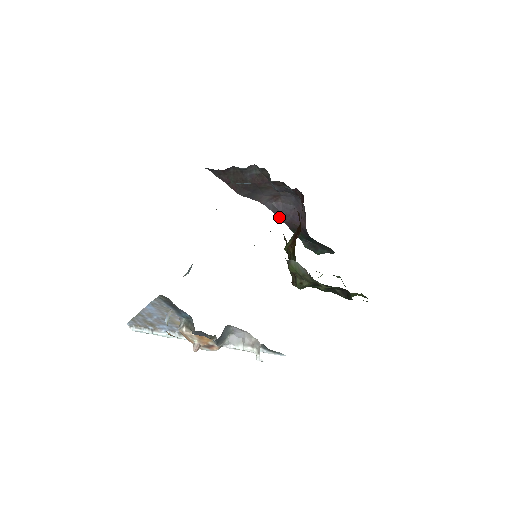
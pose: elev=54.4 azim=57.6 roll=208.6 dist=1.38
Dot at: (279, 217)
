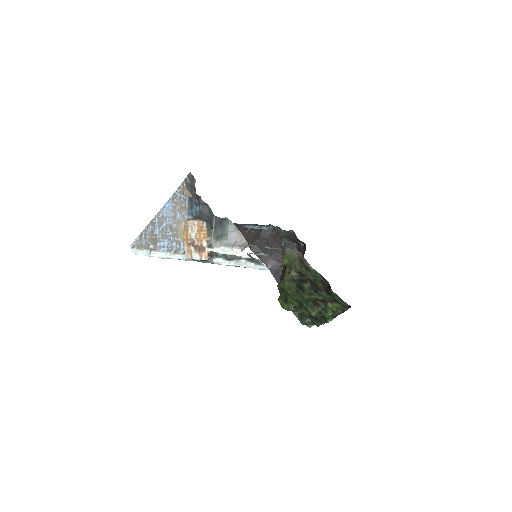
Dot at: (278, 282)
